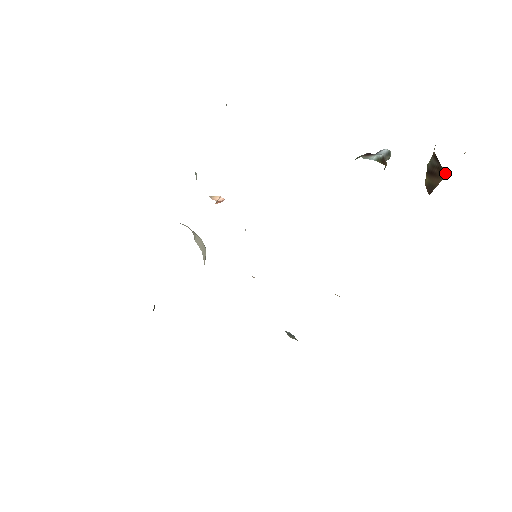
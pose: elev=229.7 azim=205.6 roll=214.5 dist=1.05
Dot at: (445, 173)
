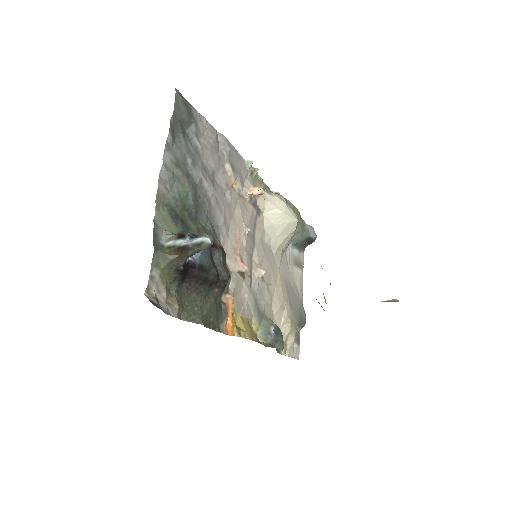
Dot at: occluded
